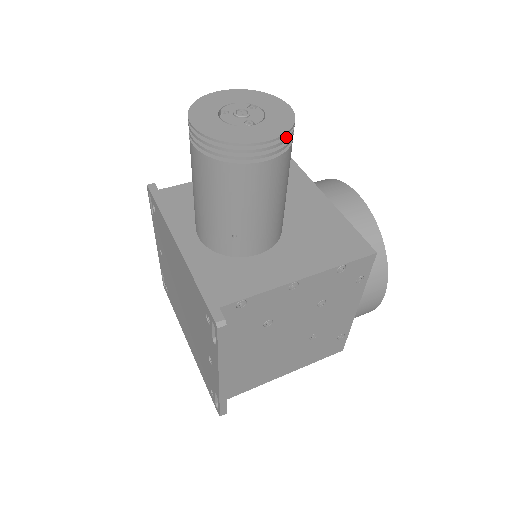
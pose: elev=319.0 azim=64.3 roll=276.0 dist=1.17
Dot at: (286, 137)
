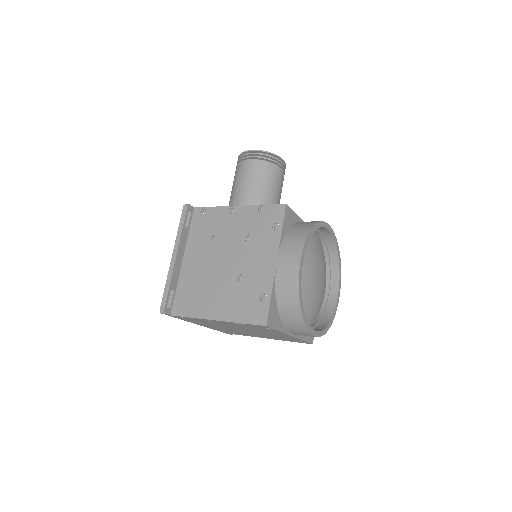
Dot at: (263, 154)
